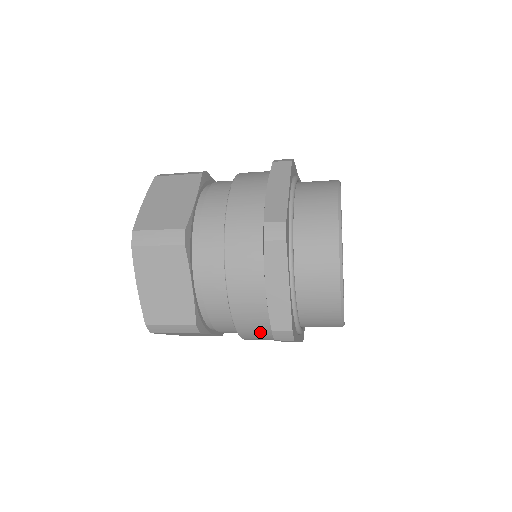
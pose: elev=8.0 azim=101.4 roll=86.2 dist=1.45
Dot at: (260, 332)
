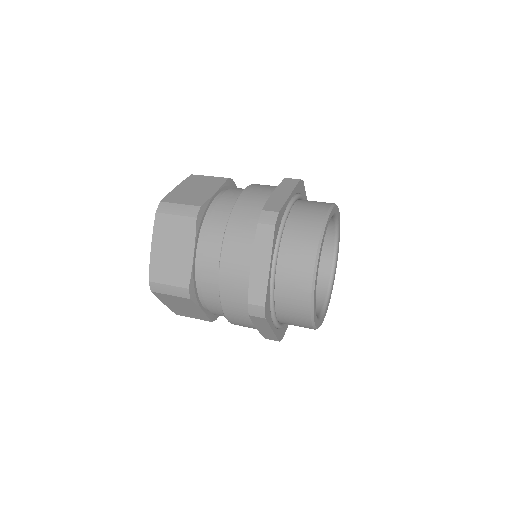
Dot at: occluded
